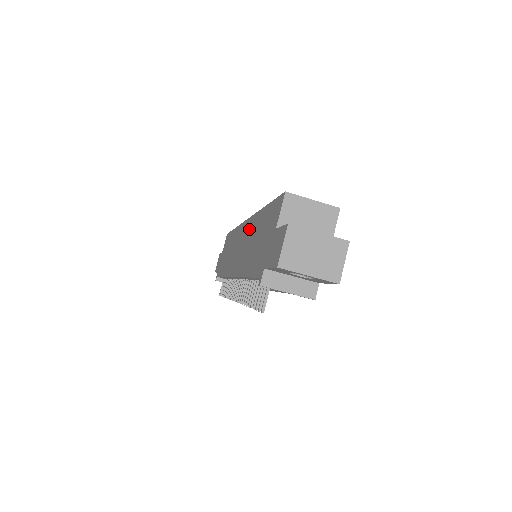
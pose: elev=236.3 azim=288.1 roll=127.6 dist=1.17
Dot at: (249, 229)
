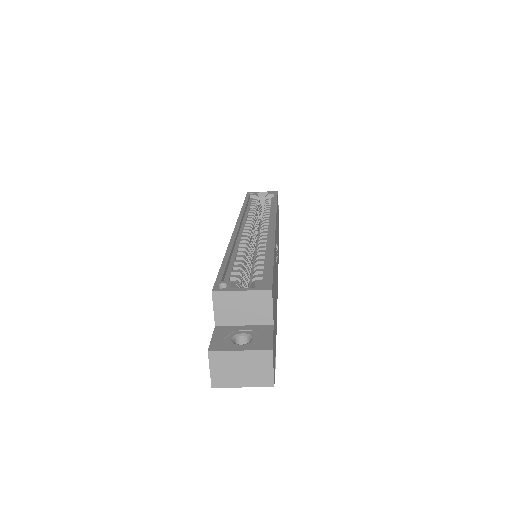
Dot at: occluded
